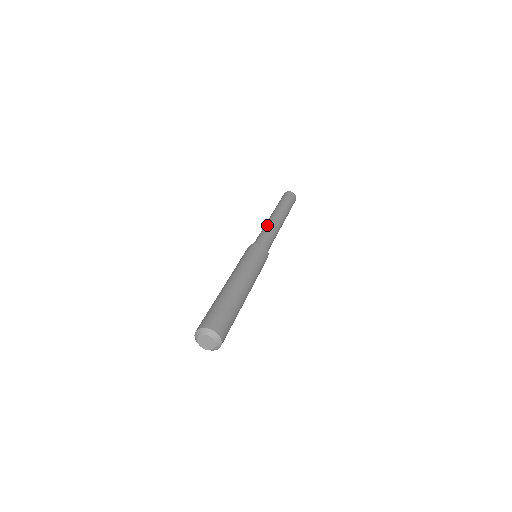
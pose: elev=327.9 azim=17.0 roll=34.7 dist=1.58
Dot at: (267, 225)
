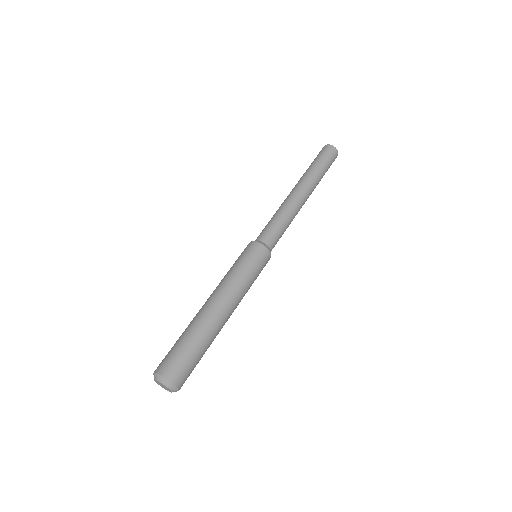
Dot at: occluded
